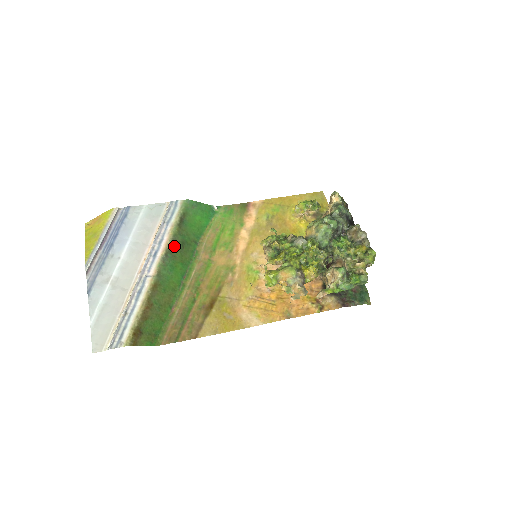
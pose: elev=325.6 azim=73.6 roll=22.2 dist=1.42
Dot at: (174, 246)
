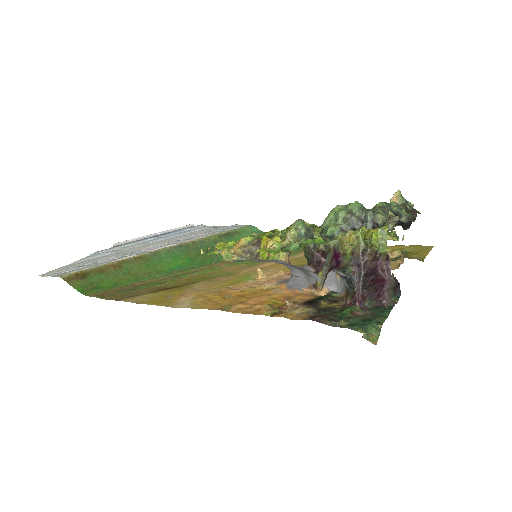
Dot at: (197, 246)
